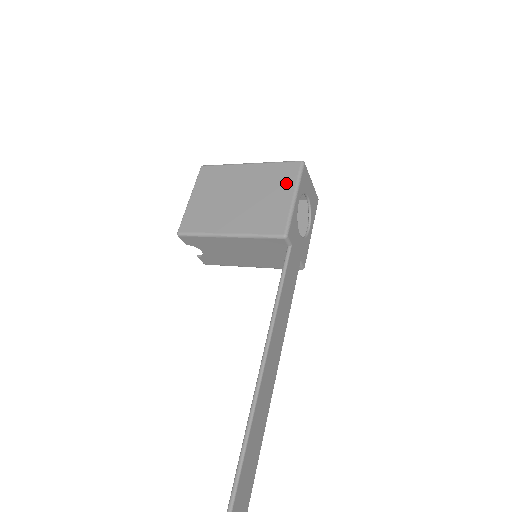
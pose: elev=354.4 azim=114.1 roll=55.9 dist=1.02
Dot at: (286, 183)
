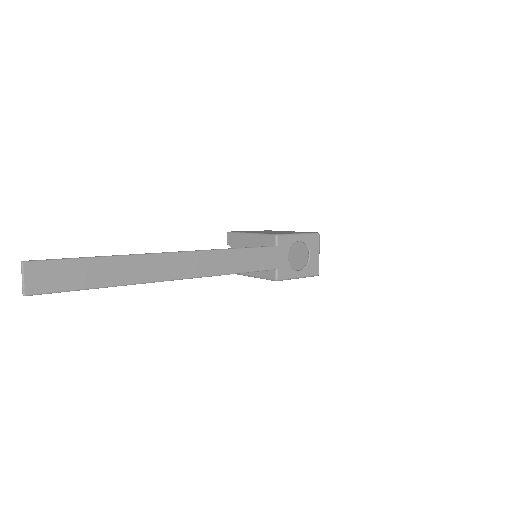
Dot at: (301, 232)
